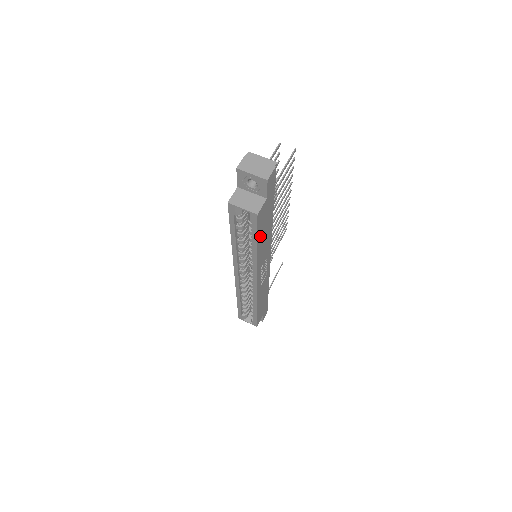
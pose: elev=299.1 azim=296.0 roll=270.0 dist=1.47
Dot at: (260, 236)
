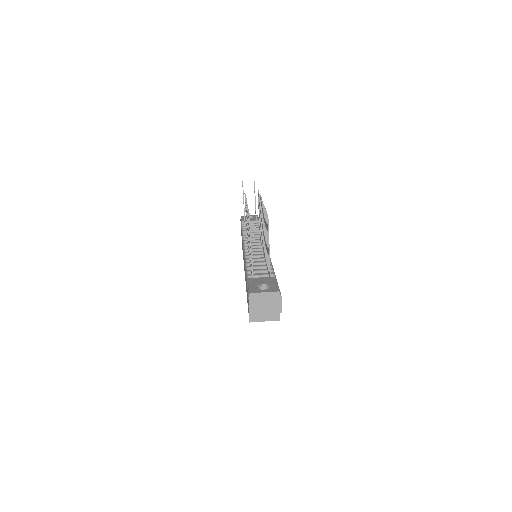
Dot at: occluded
